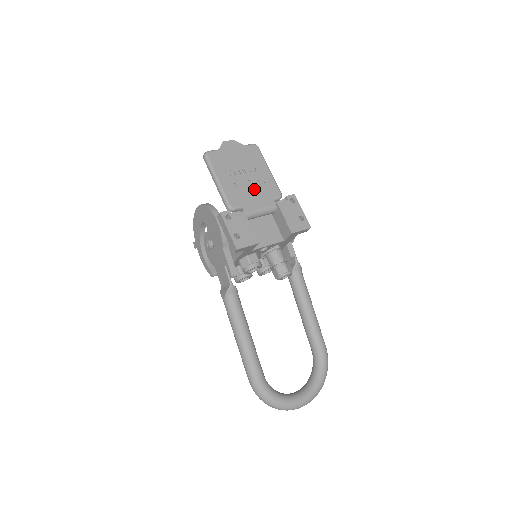
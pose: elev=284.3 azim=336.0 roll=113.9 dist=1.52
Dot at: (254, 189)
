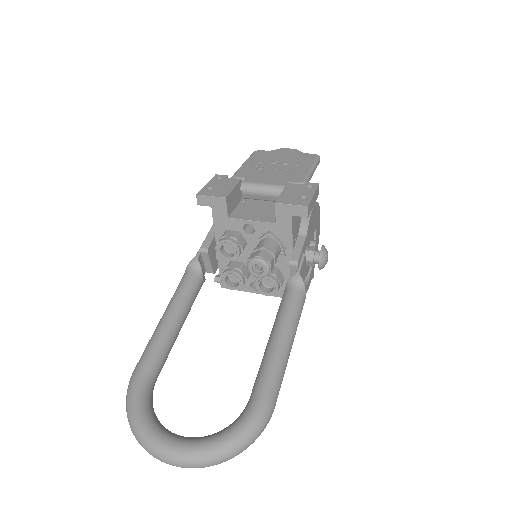
Dot at: (275, 173)
